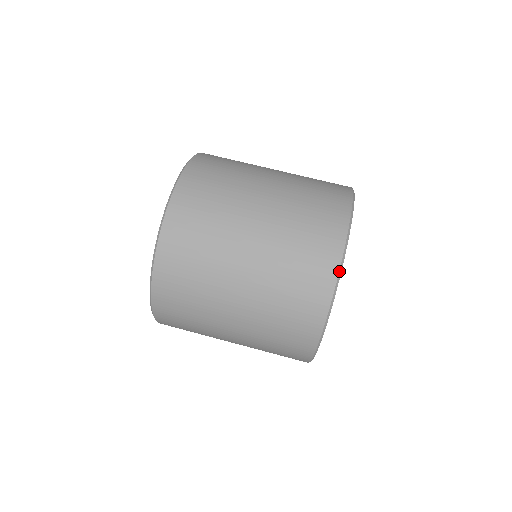
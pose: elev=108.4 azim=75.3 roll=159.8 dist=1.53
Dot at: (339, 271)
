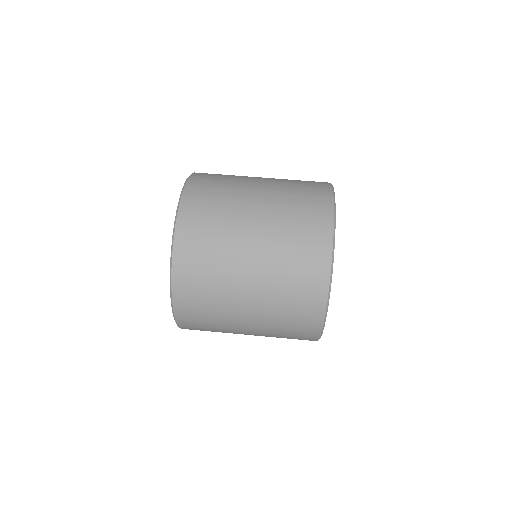
Dot at: (334, 211)
